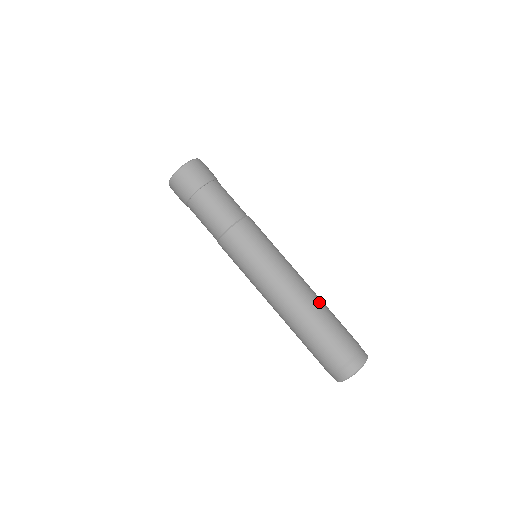
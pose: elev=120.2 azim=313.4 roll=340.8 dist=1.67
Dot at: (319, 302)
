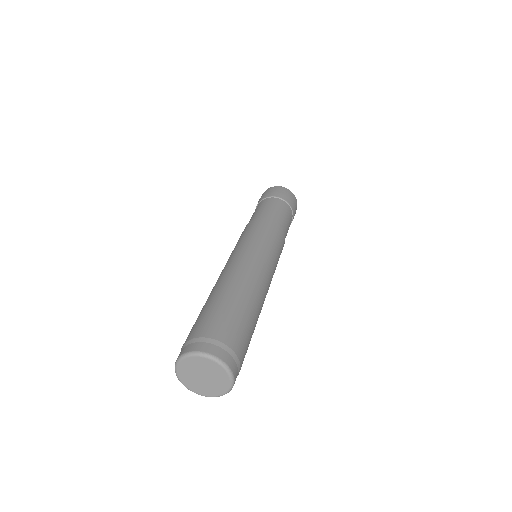
Dot at: (247, 290)
